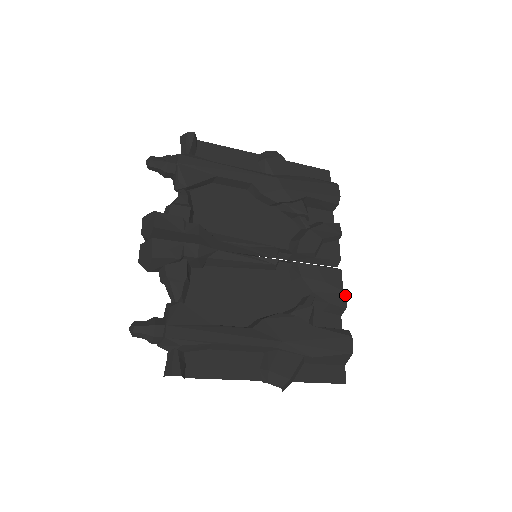
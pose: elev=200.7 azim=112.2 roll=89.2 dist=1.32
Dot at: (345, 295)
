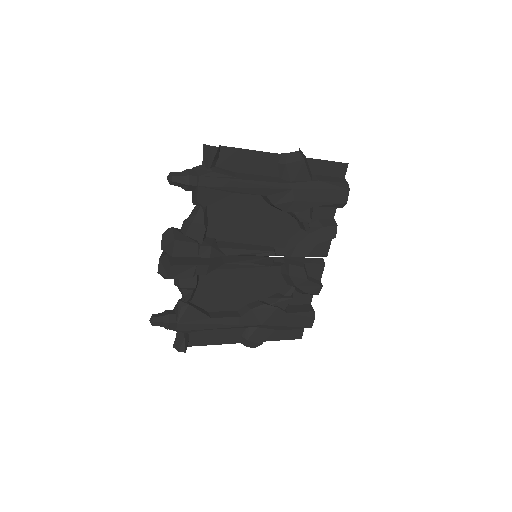
Dot at: (320, 287)
